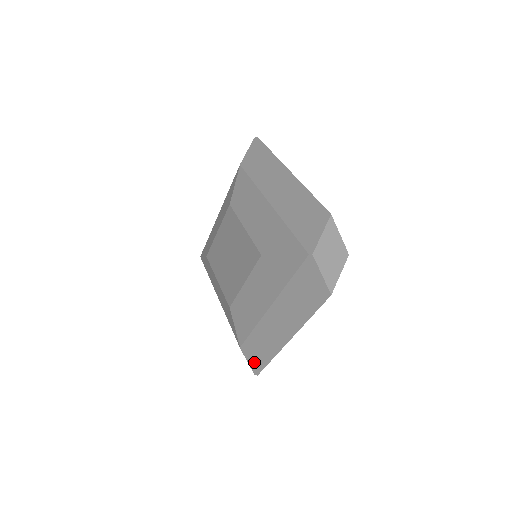
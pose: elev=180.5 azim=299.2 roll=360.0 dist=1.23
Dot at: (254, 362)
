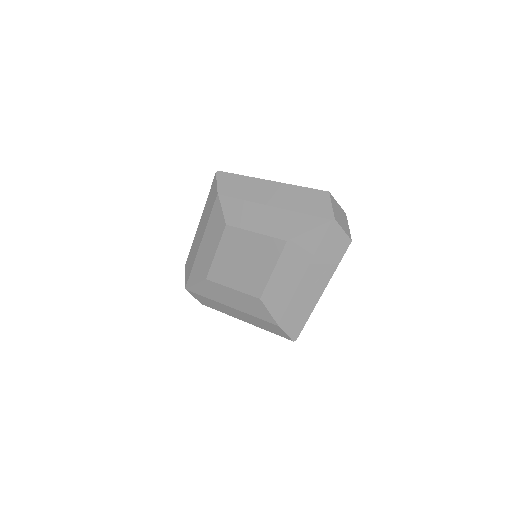
Dot at: (292, 330)
